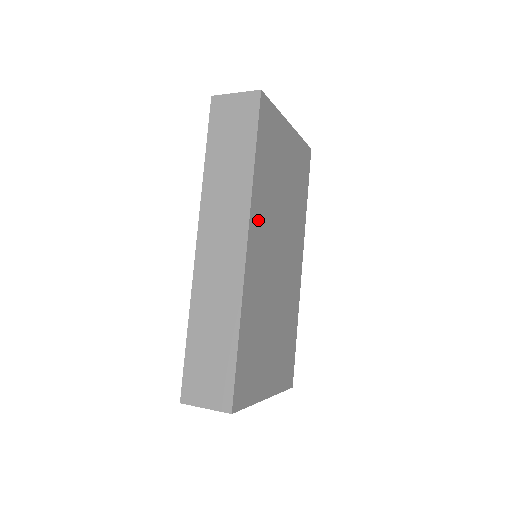
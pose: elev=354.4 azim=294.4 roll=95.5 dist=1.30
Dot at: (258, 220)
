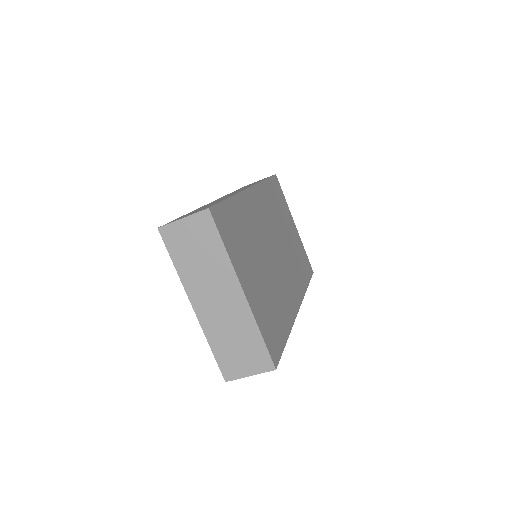
Dot at: (262, 199)
